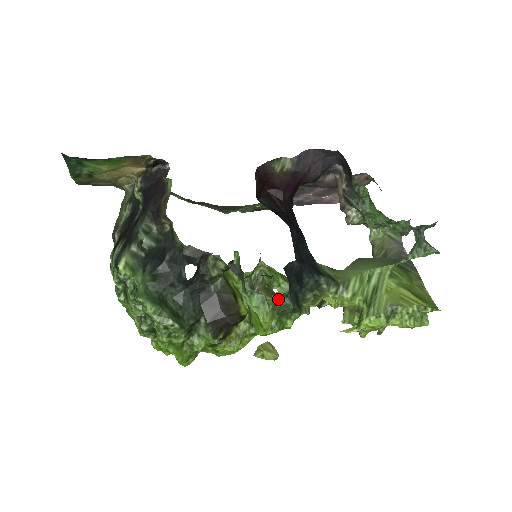
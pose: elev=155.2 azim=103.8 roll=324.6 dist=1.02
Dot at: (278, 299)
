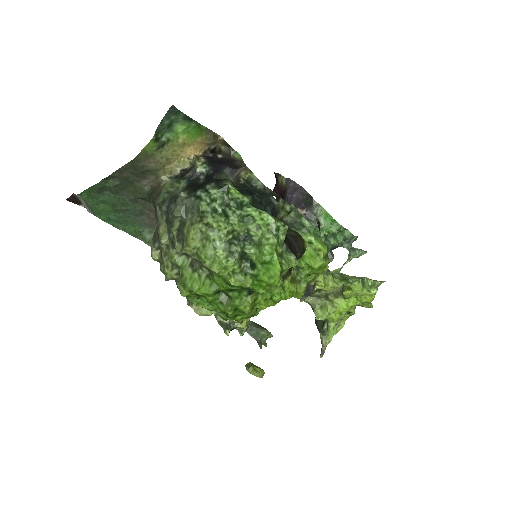
Dot at: occluded
